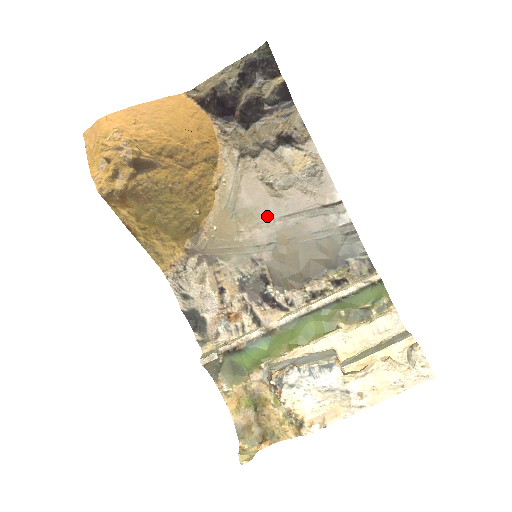
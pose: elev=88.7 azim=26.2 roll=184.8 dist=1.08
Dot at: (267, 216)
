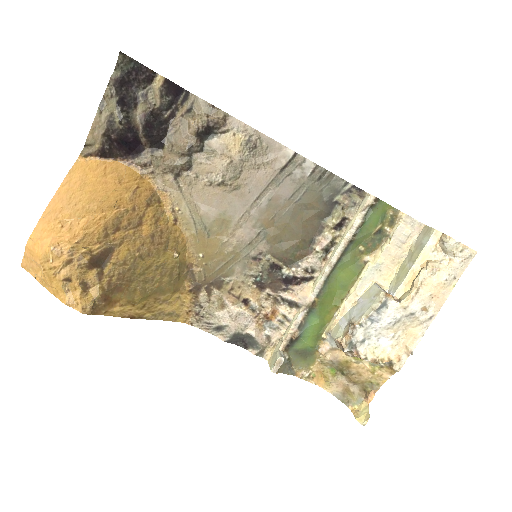
Dot at: (239, 213)
